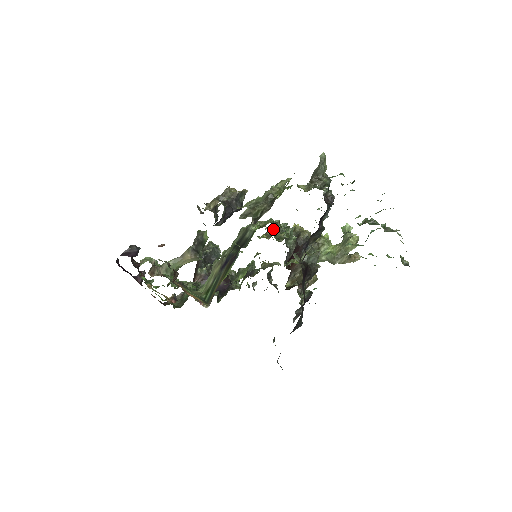
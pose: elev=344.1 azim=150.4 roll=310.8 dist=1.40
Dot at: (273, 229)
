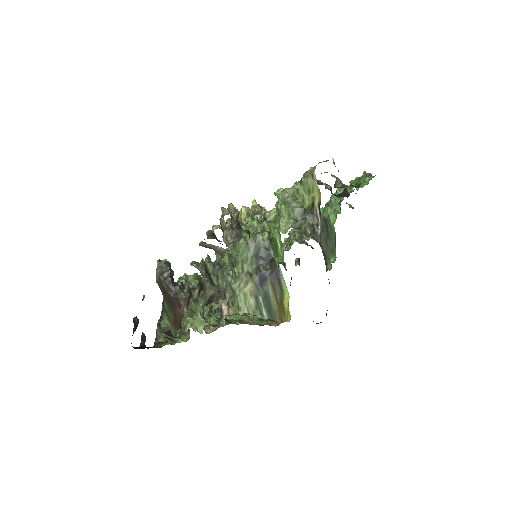
Dot at: (241, 223)
